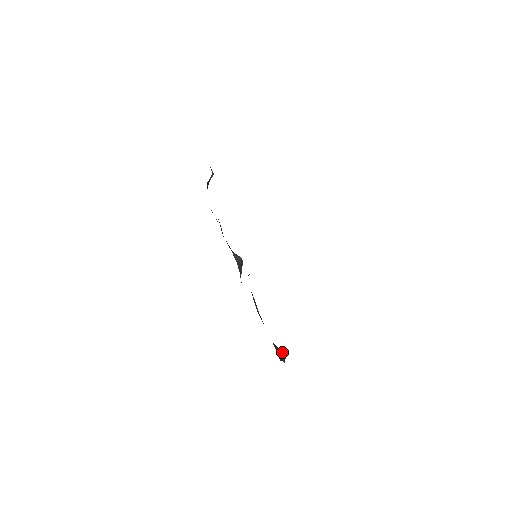
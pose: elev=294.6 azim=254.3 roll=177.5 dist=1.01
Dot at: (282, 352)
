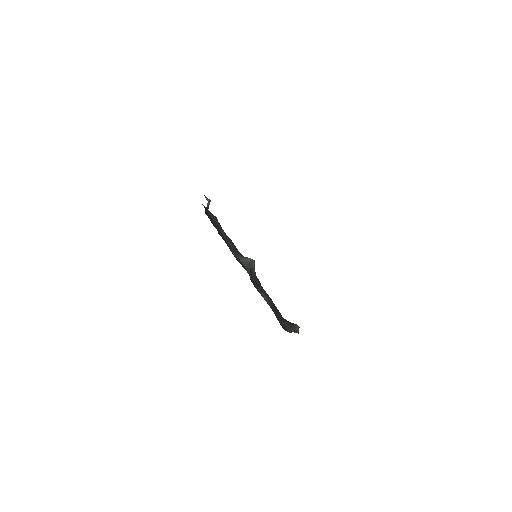
Dot at: (294, 325)
